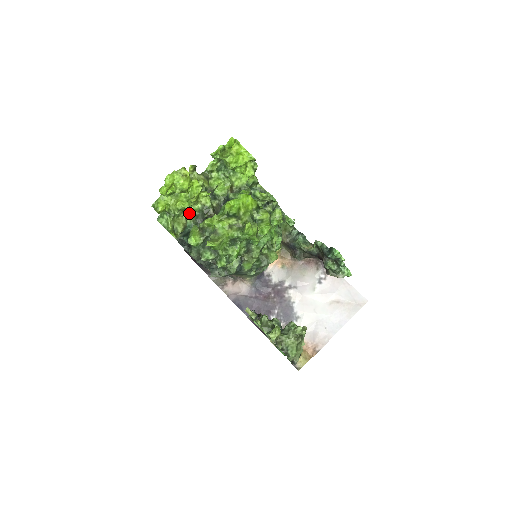
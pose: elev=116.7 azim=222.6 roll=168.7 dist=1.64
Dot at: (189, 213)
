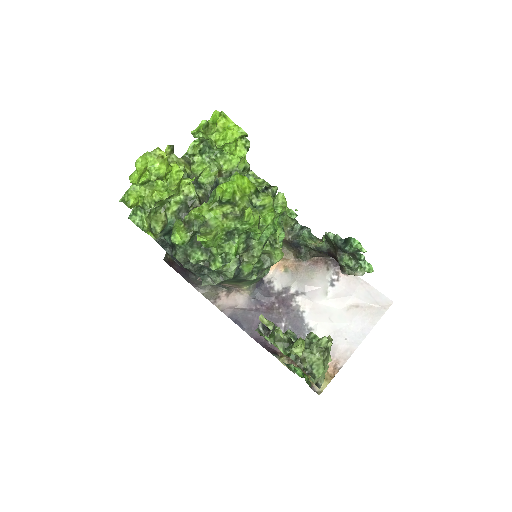
Dot at: (169, 207)
